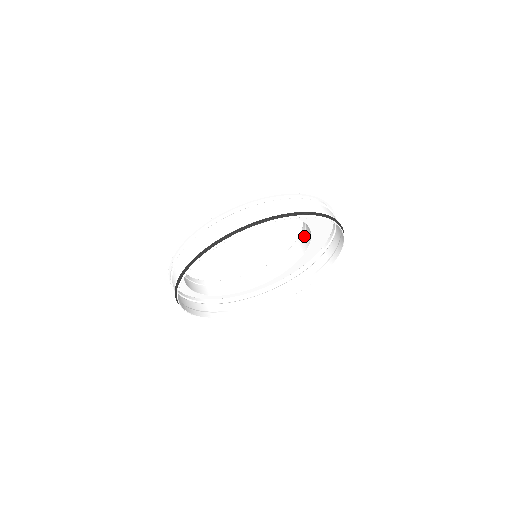
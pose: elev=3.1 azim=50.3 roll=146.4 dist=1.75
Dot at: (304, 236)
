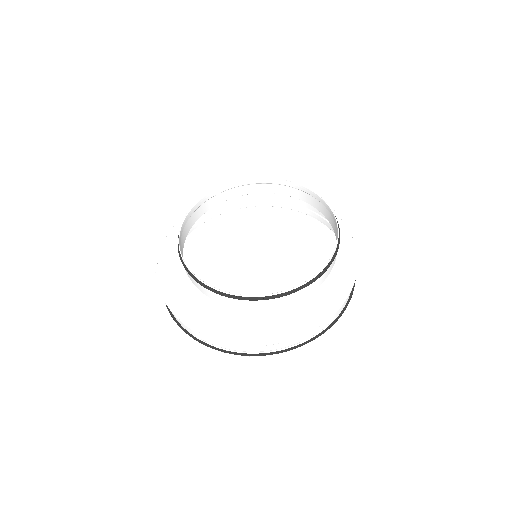
Dot at: (321, 275)
